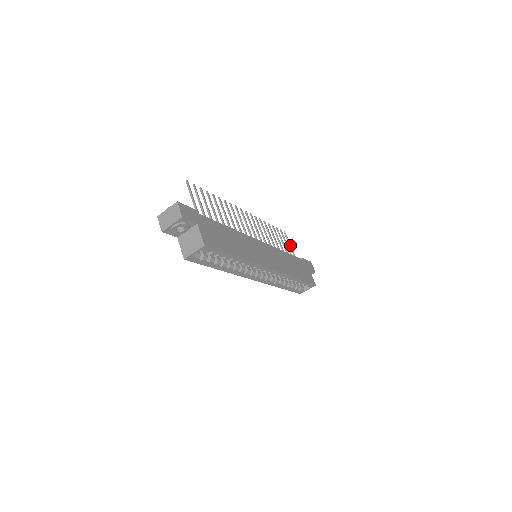
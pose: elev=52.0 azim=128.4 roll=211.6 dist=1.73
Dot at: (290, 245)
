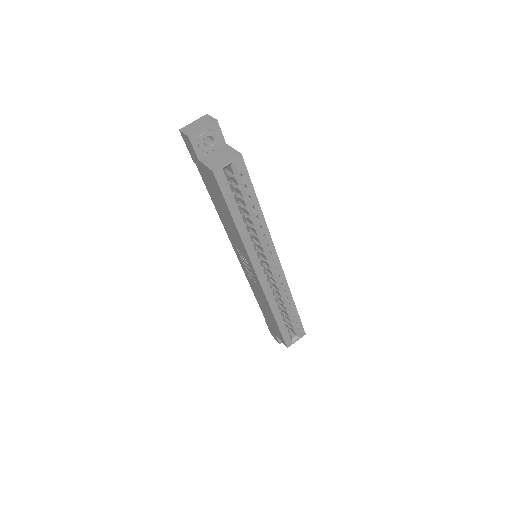
Dot at: occluded
